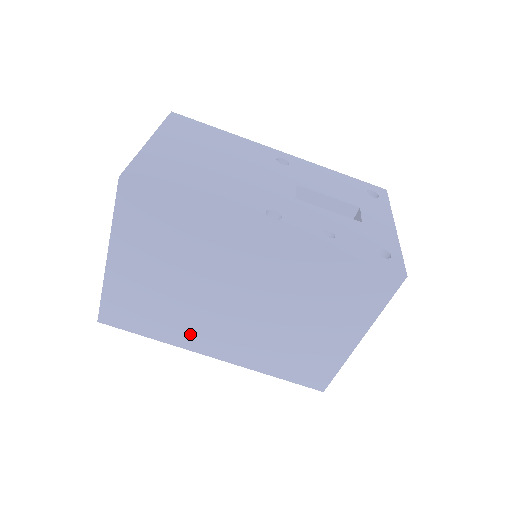
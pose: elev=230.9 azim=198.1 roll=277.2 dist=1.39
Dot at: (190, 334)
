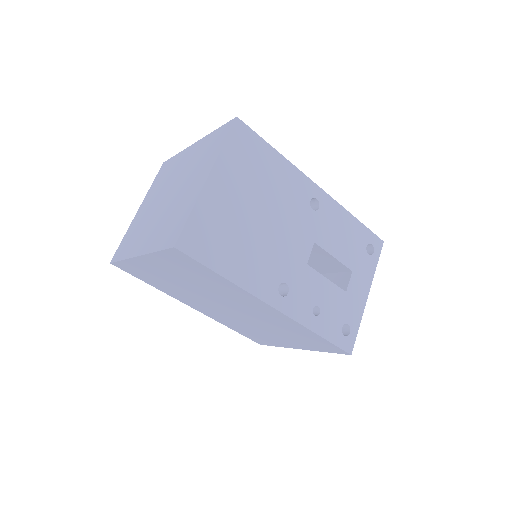
Dot at: (182, 297)
